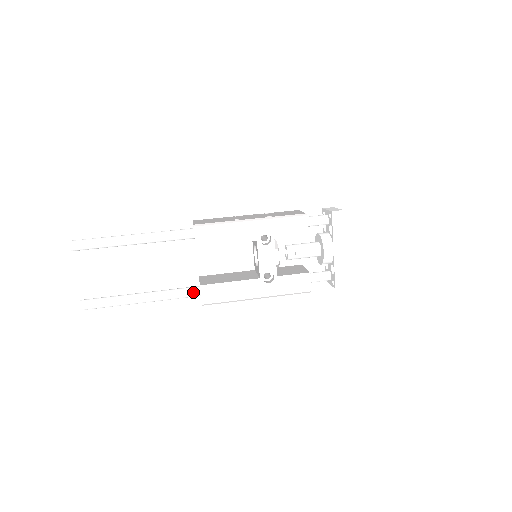
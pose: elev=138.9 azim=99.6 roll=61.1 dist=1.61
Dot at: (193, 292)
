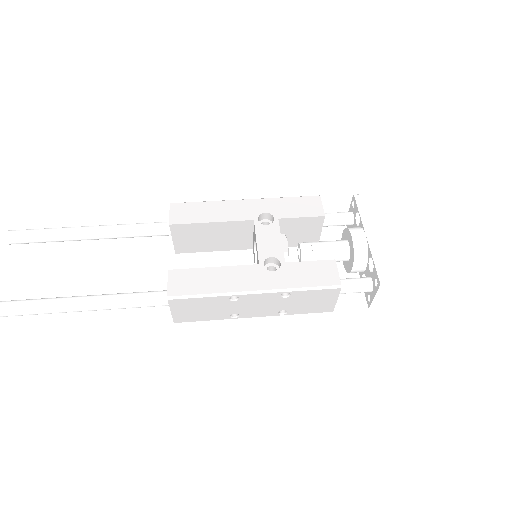
Dot at: (159, 293)
